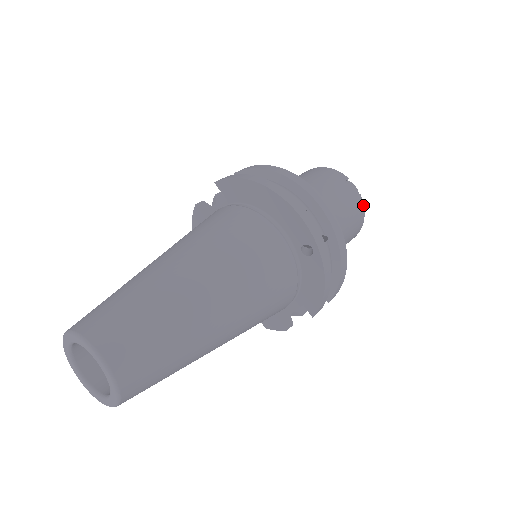
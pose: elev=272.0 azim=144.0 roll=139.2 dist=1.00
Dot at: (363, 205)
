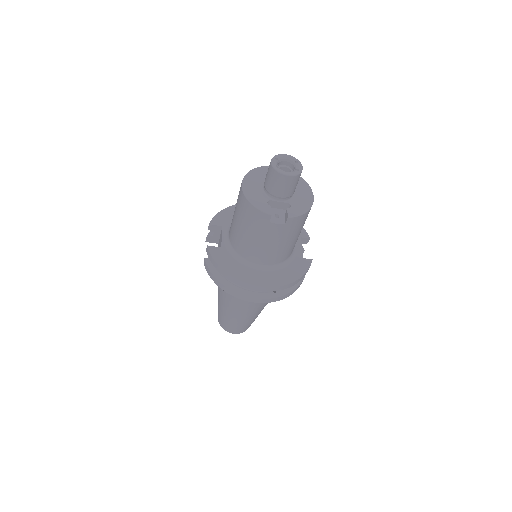
Dot at: (297, 217)
